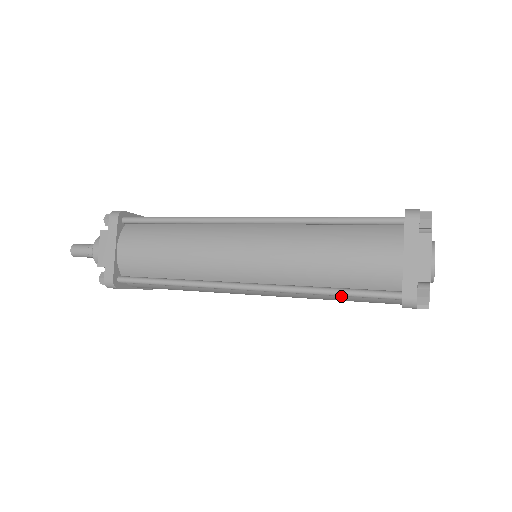
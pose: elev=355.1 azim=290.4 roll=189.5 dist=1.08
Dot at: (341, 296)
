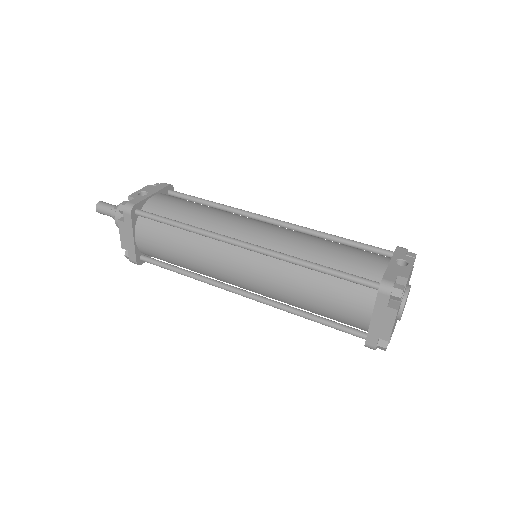
Dot at: occluded
